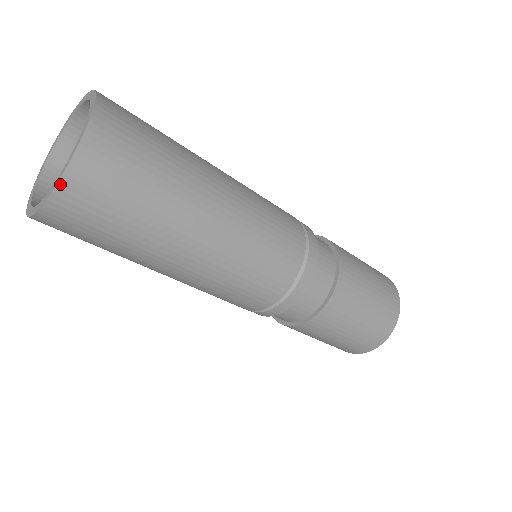
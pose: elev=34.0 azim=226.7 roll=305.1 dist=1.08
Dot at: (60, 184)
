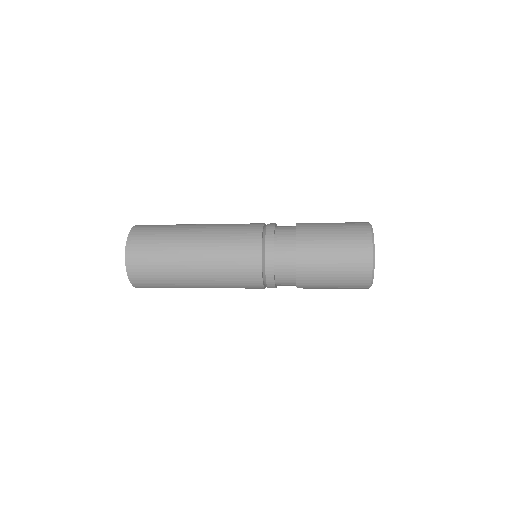
Dot at: occluded
